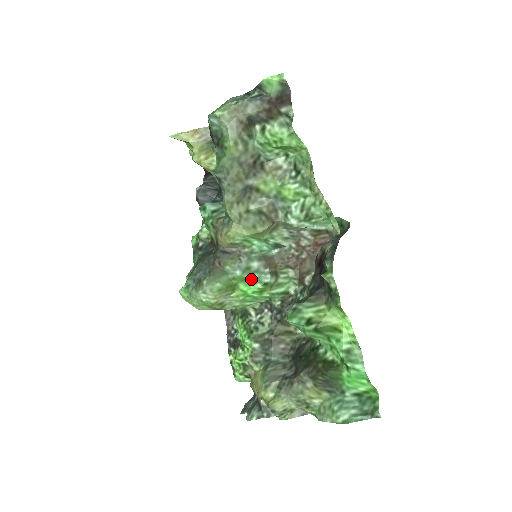
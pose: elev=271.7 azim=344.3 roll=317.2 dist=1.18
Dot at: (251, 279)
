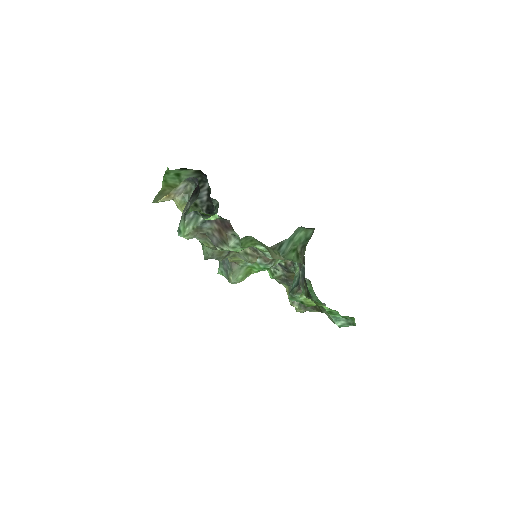
Dot at: (259, 268)
